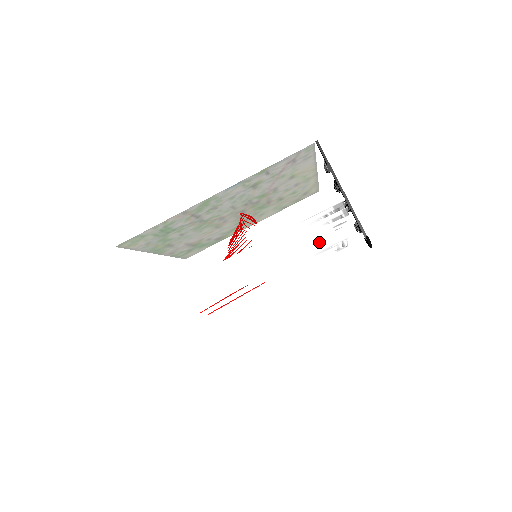
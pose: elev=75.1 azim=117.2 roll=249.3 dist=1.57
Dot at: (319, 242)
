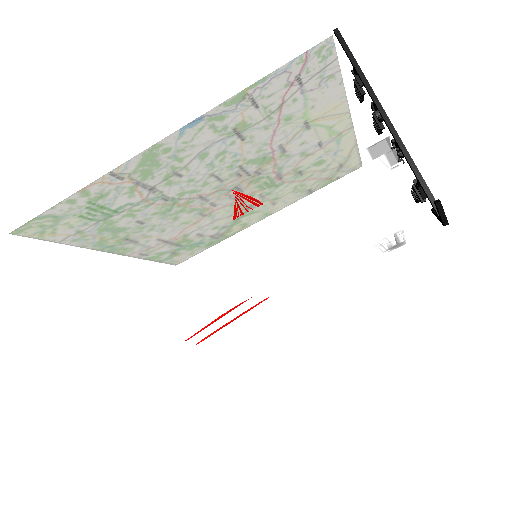
Dot at: (346, 224)
